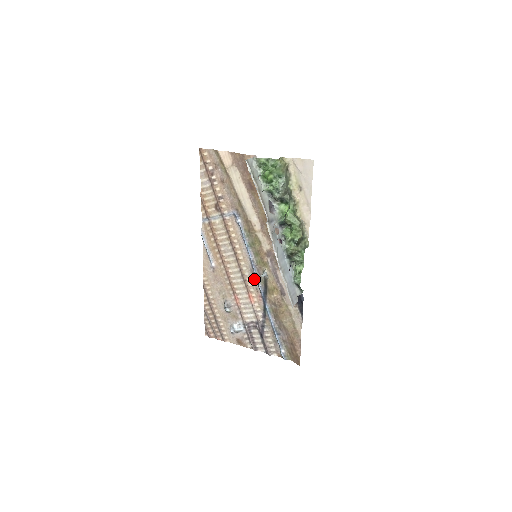
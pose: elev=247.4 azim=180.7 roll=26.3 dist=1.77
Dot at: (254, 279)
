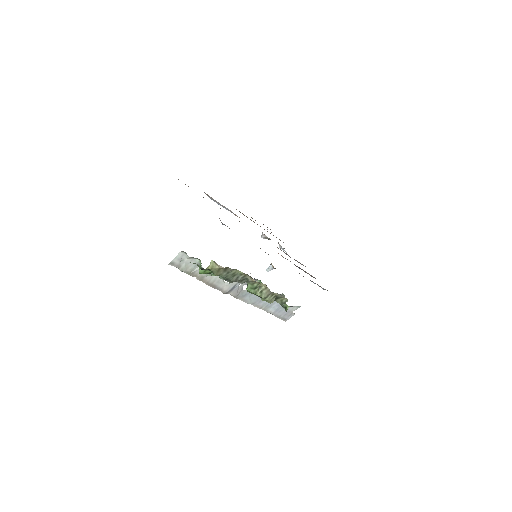
Dot at: occluded
